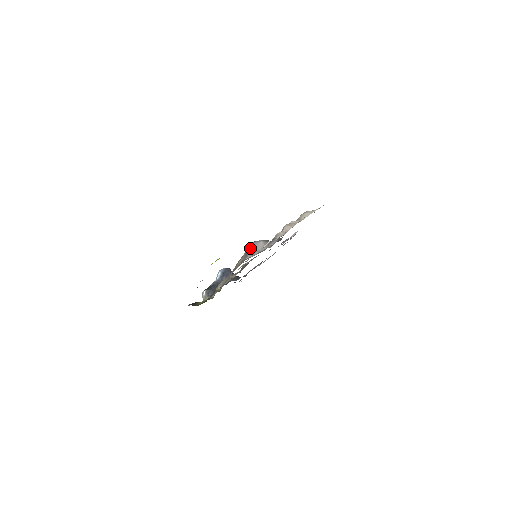
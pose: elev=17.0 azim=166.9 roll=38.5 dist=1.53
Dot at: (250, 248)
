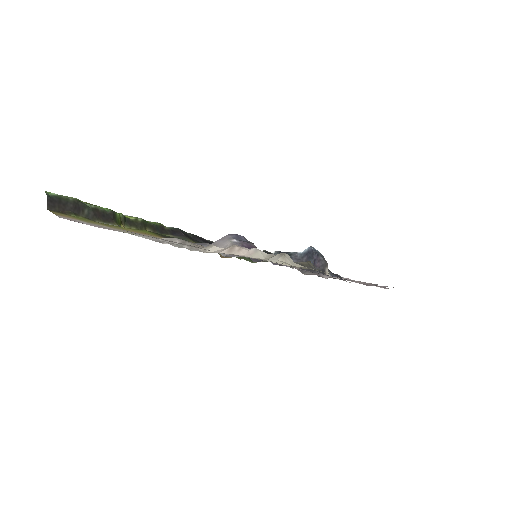
Dot at: (221, 238)
